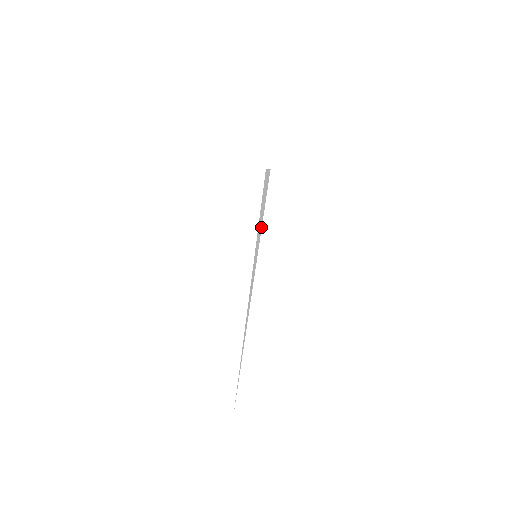
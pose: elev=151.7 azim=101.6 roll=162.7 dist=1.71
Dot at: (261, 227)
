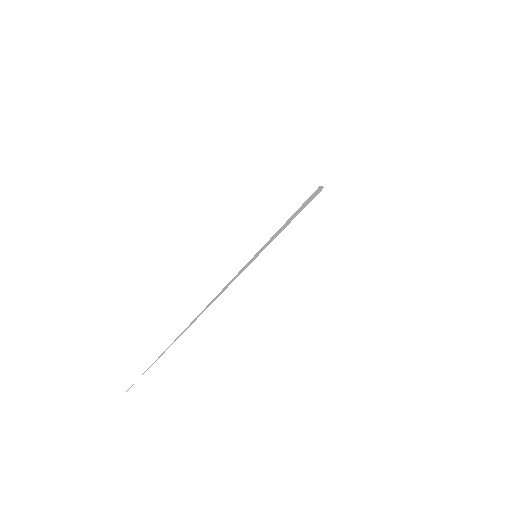
Dot at: occluded
